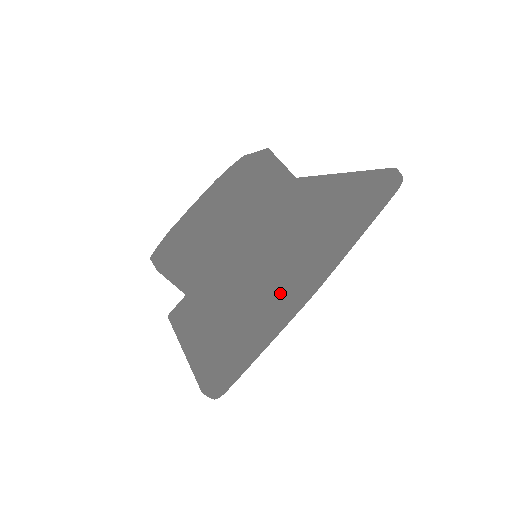
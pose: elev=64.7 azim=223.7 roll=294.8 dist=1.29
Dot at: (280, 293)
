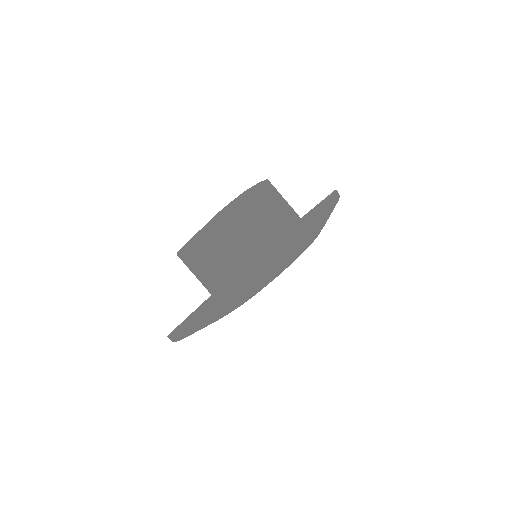
Dot at: (306, 217)
